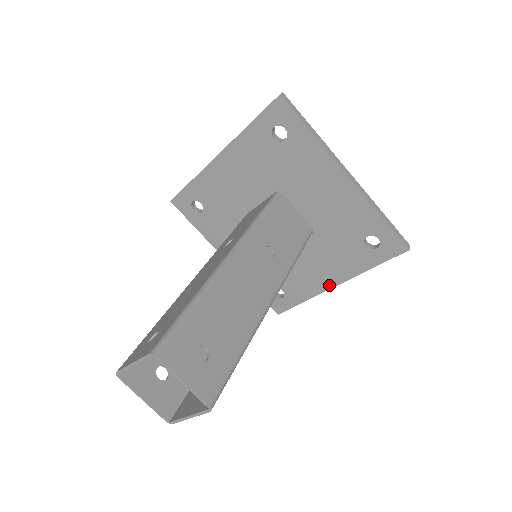
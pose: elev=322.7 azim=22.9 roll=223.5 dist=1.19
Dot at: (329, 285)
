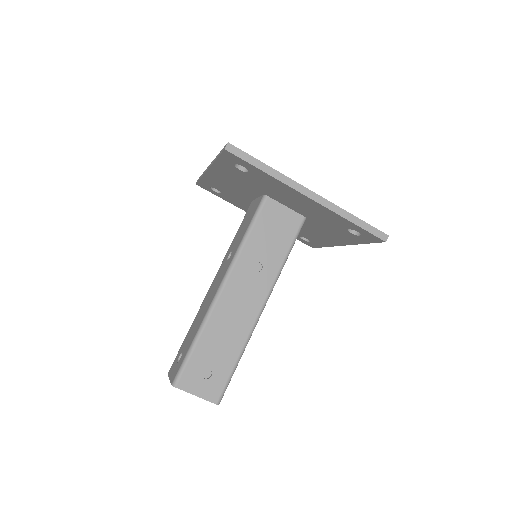
Dot at: (338, 244)
